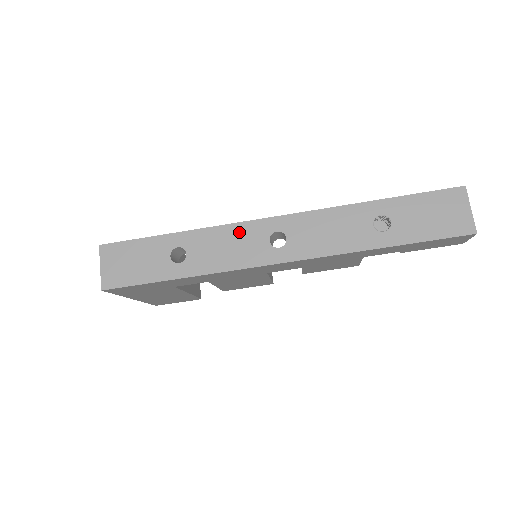
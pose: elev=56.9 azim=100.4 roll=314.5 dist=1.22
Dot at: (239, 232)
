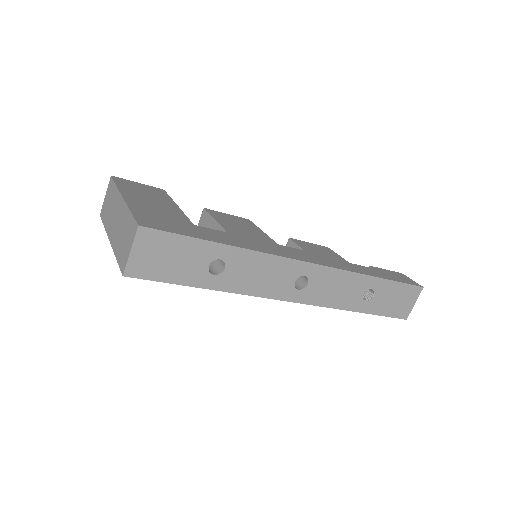
Dot at: (278, 265)
